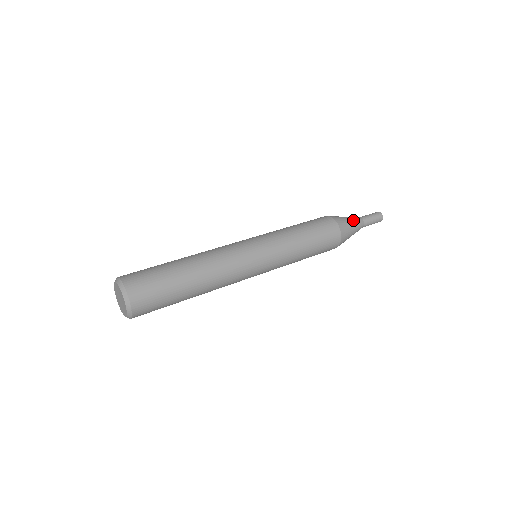
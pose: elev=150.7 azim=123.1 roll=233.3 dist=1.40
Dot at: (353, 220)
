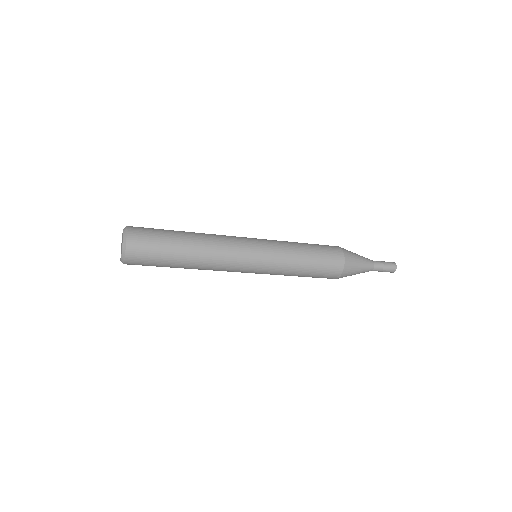
Dot at: occluded
